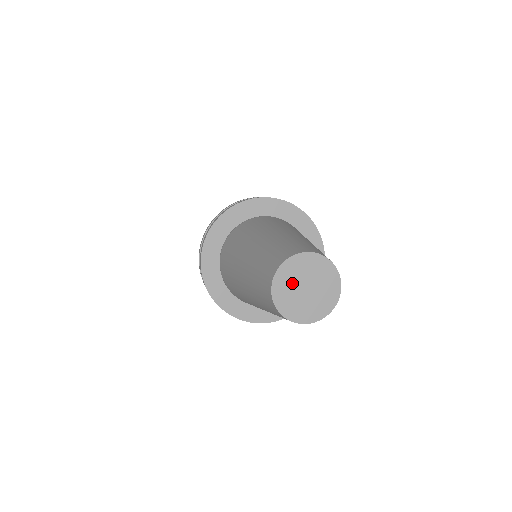
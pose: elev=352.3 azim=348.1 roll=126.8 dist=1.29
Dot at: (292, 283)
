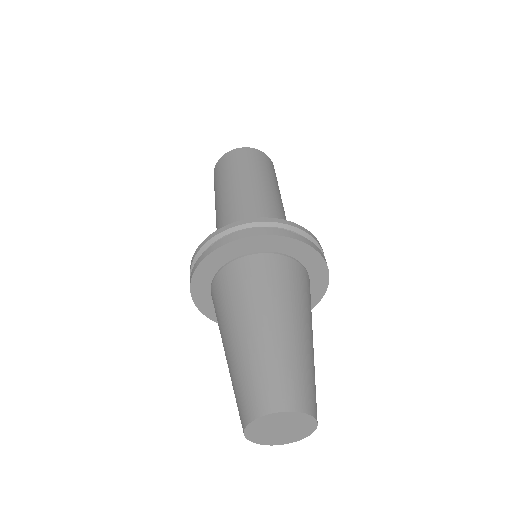
Dot at: (264, 429)
